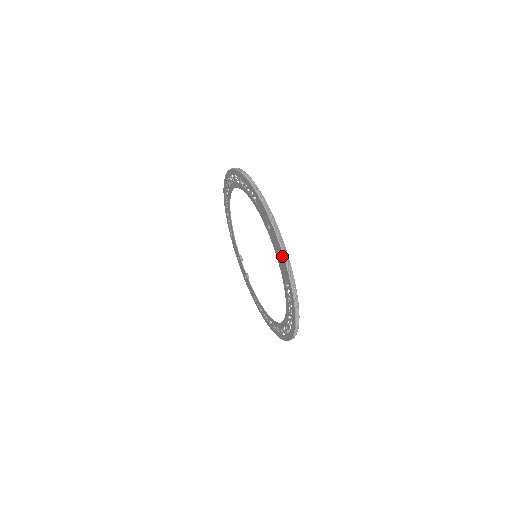
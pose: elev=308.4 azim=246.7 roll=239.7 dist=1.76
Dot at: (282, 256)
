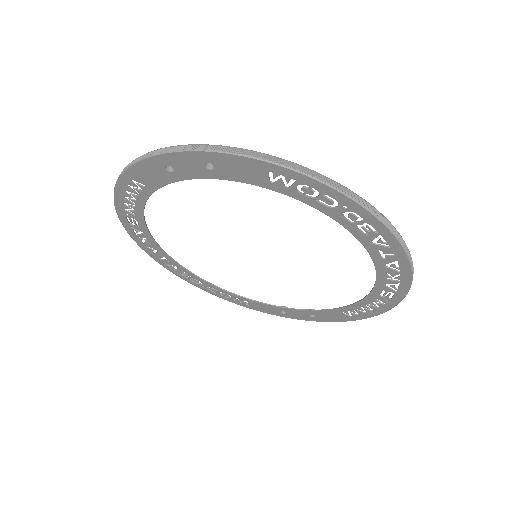
Dot at: (209, 156)
